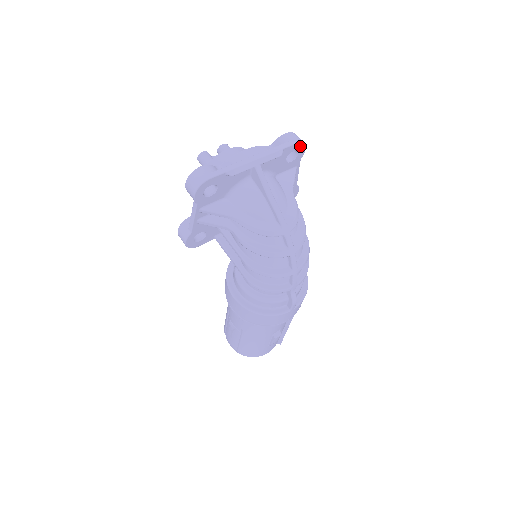
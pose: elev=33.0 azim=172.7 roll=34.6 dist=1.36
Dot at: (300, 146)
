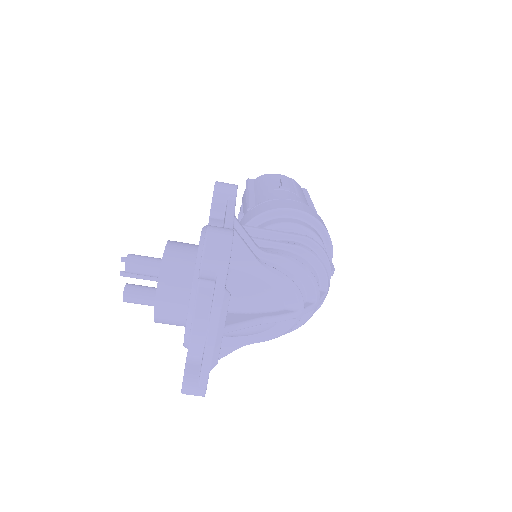
Dot at: (230, 252)
